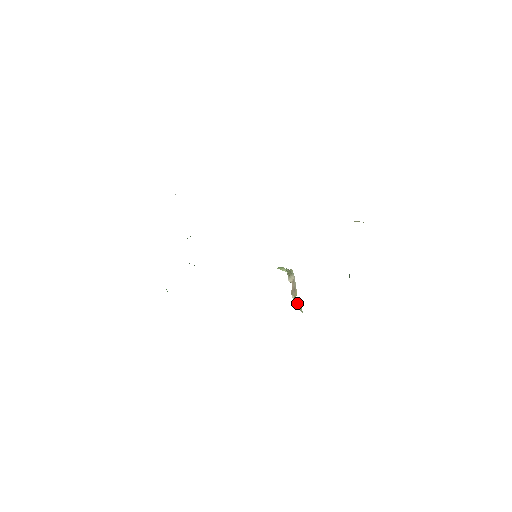
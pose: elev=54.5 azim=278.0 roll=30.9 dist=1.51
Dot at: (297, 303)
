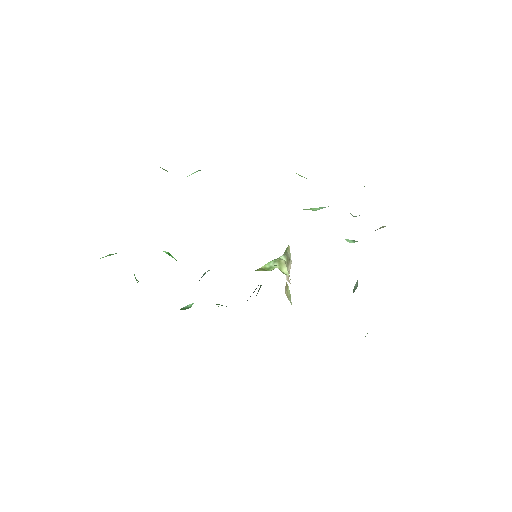
Dot at: (288, 291)
